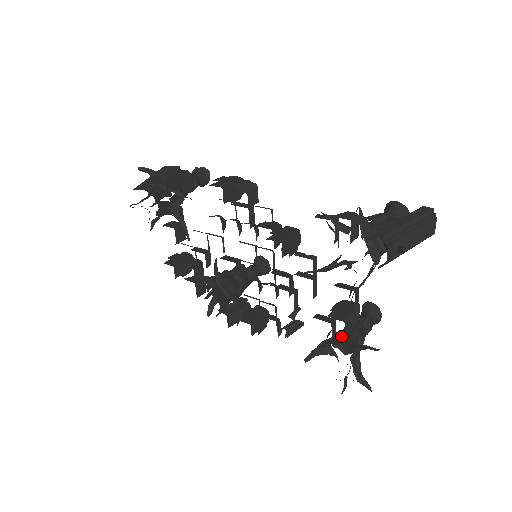
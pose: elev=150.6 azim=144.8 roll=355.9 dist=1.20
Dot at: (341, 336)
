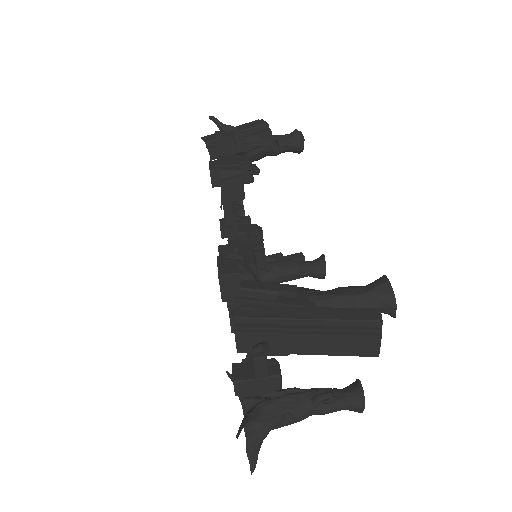
Dot at: (264, 394)
